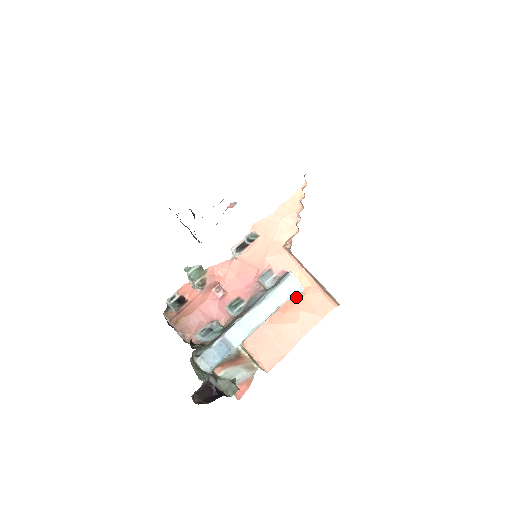
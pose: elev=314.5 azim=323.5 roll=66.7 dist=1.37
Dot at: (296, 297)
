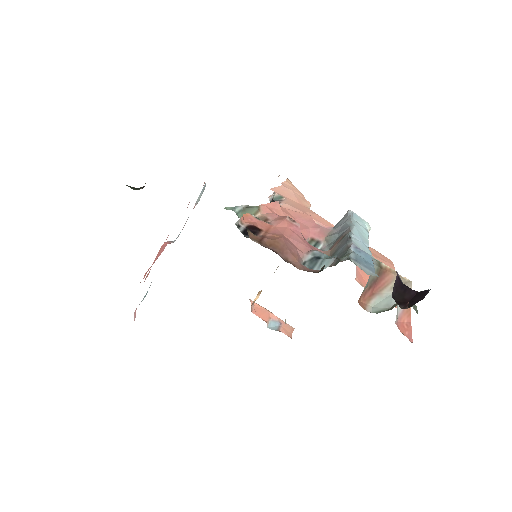
Dot at: occluded
